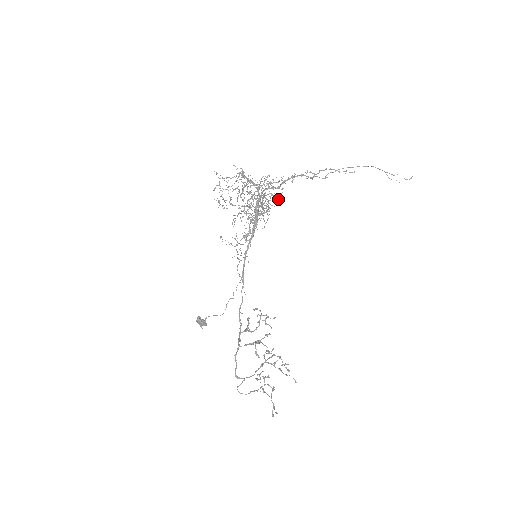
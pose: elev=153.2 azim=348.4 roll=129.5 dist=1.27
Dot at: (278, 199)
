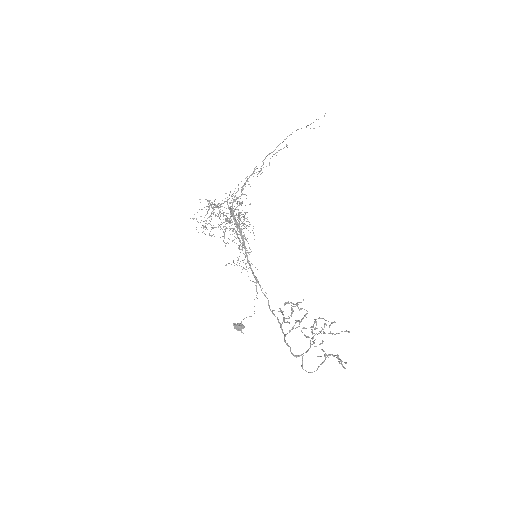
Dot at: occluded
